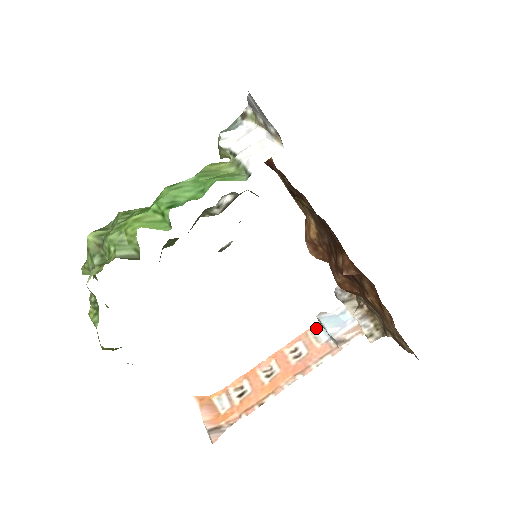
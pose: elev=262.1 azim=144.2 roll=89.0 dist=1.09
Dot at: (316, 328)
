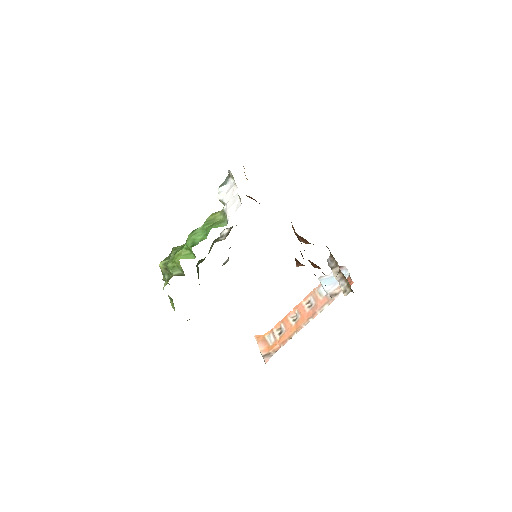
Dot at: (320, 286)
